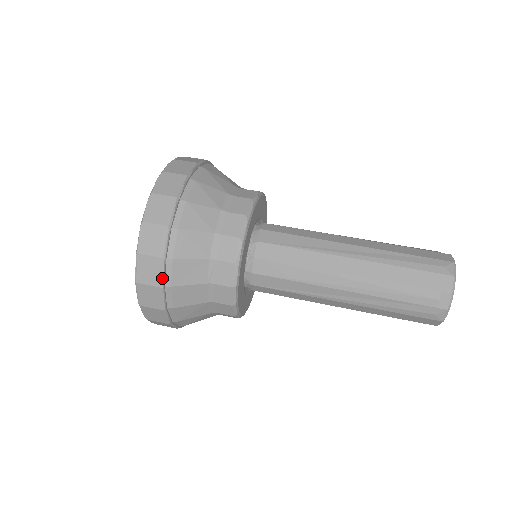
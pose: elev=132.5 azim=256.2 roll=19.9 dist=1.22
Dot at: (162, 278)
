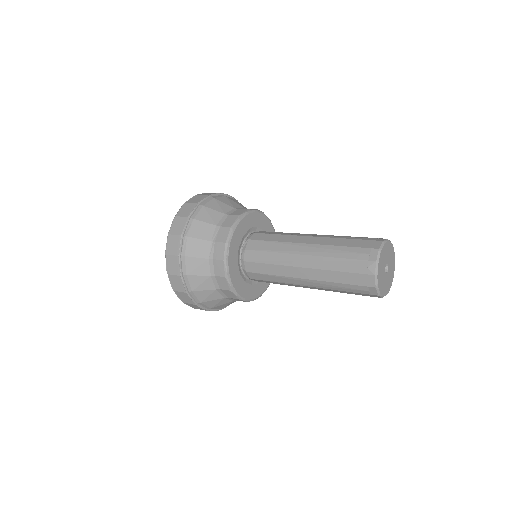
Dot at: (183, 229)
